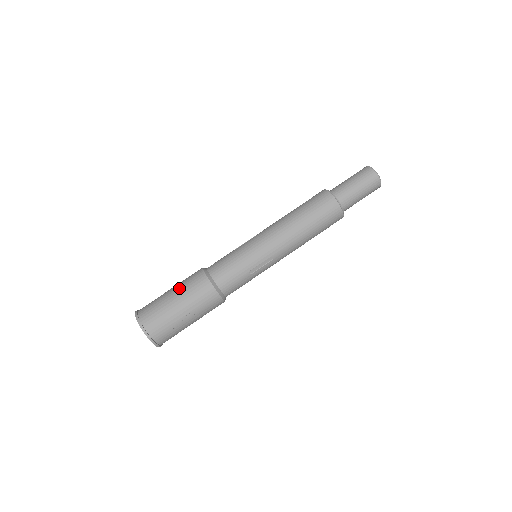
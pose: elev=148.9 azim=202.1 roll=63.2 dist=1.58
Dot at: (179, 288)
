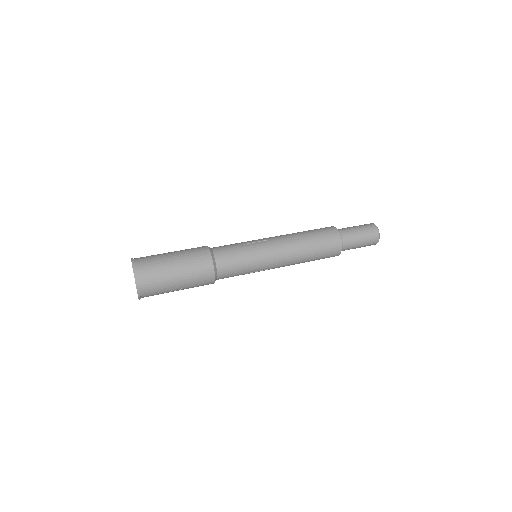
Dot at: (184, 262)
